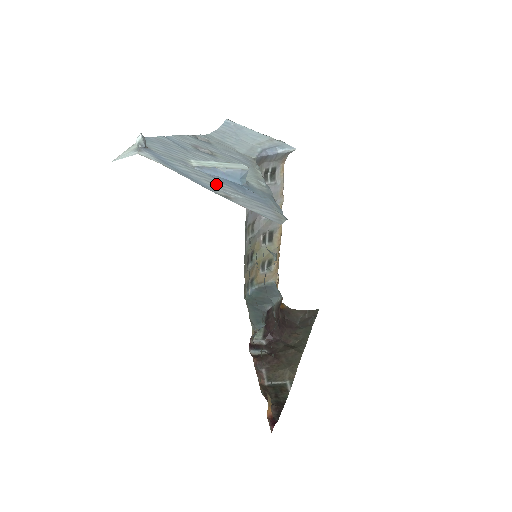
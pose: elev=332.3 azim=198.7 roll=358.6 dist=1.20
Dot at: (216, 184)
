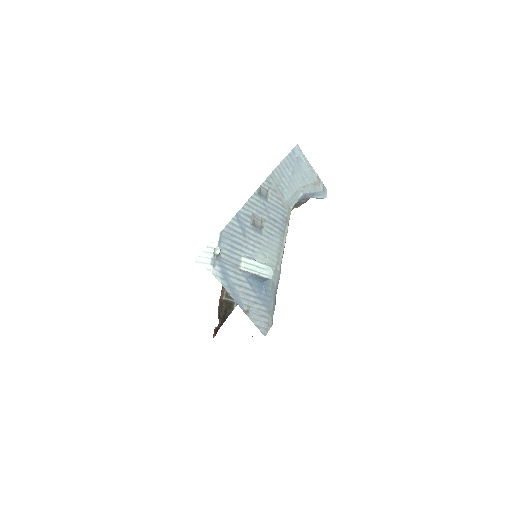
Dot at: (247, 295)
